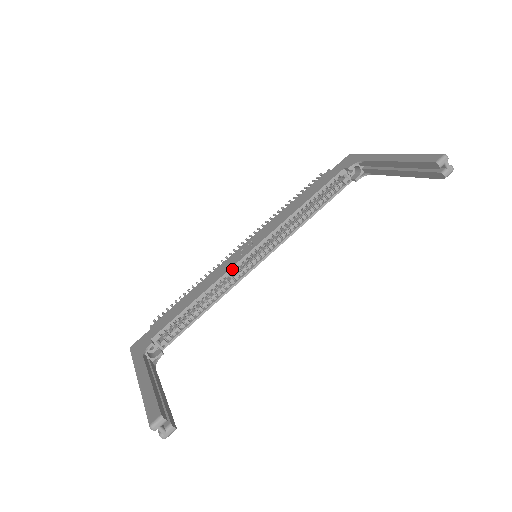
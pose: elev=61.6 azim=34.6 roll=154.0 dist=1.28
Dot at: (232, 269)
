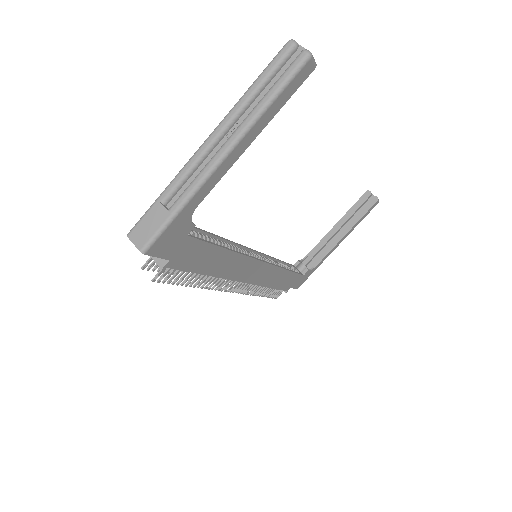
Dot at: (239, 245)
